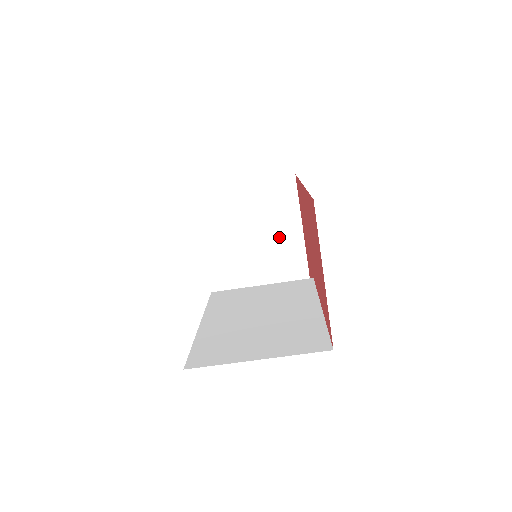
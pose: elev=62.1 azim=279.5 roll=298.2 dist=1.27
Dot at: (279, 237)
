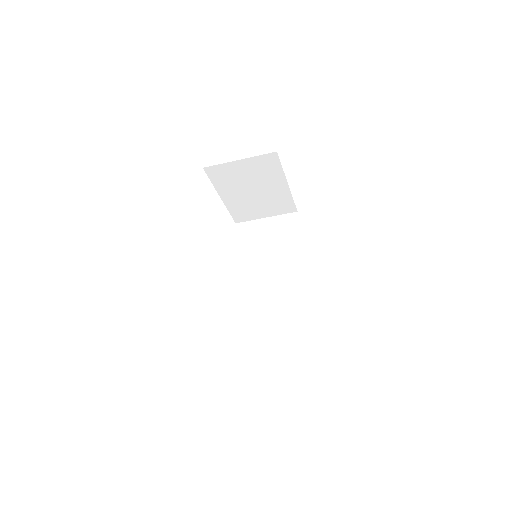
Dot at: (268, 187)
